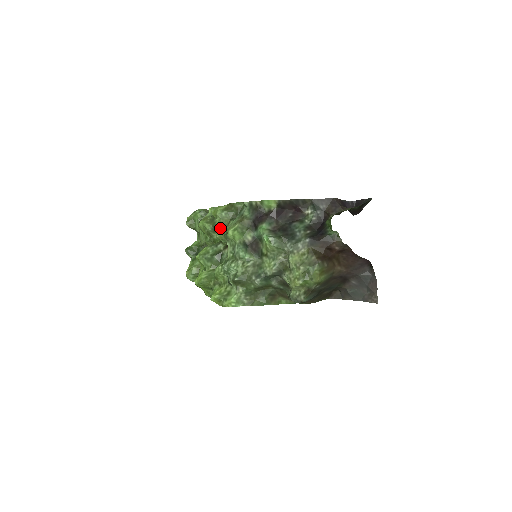
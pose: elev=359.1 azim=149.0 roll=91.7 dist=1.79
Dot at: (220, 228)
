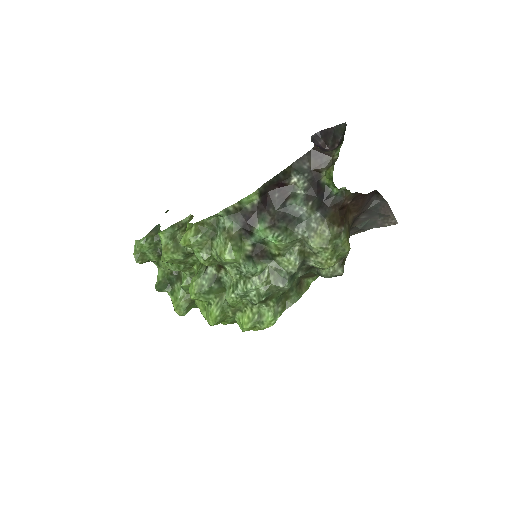
Dot at: (204, 256)
